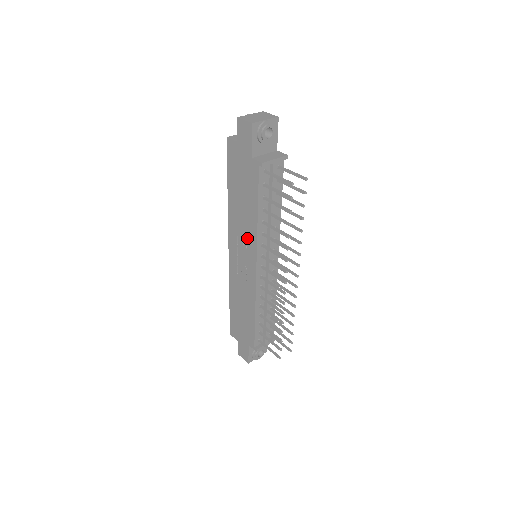
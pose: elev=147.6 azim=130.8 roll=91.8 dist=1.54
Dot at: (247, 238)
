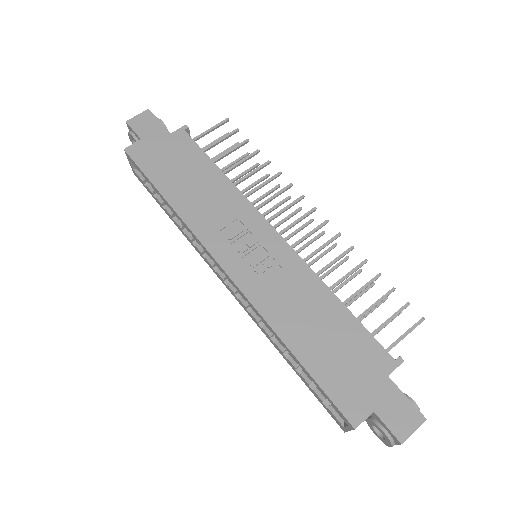
Dot at: (233, 213)
